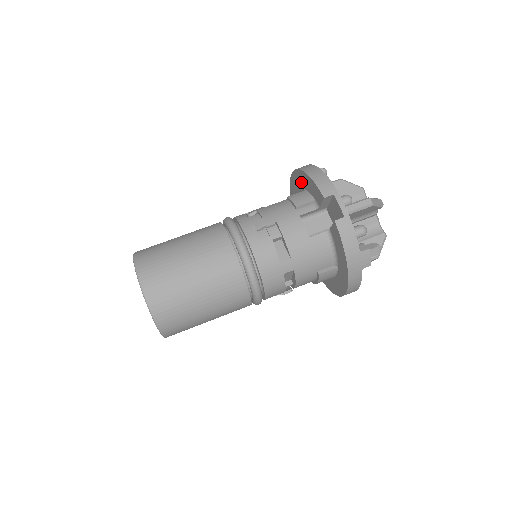
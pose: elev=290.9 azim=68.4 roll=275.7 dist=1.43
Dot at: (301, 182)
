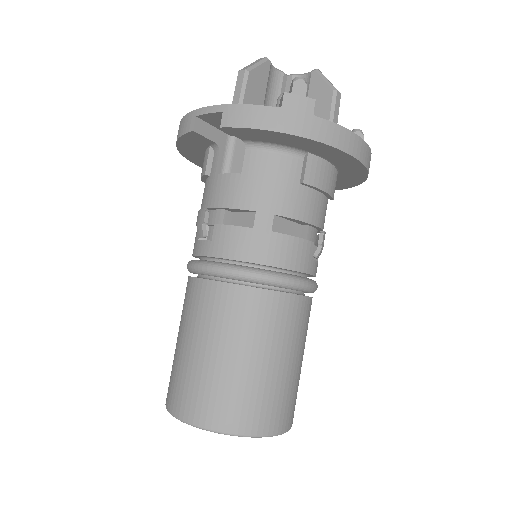
Dot at: (198, 157)
